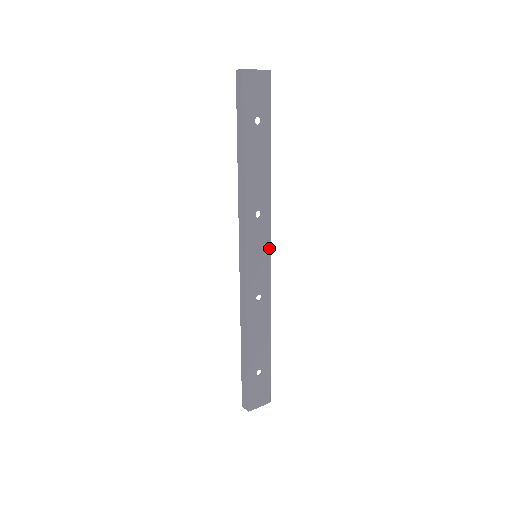
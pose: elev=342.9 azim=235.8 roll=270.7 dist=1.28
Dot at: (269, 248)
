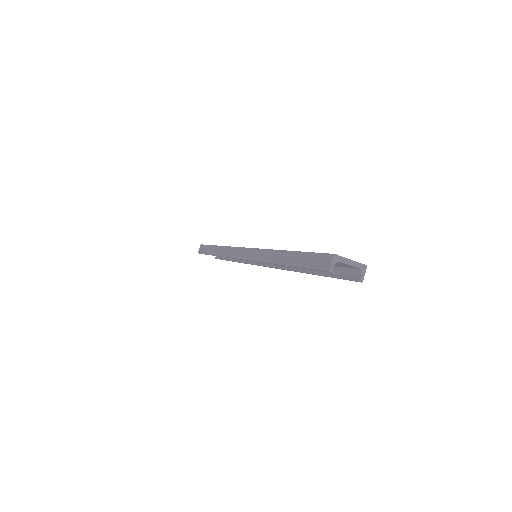
Dot at: occluded
